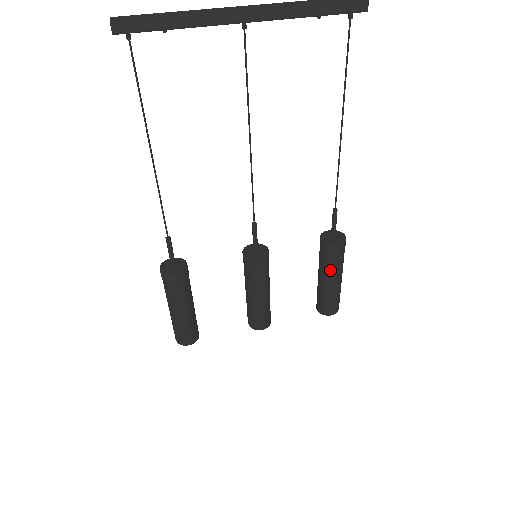
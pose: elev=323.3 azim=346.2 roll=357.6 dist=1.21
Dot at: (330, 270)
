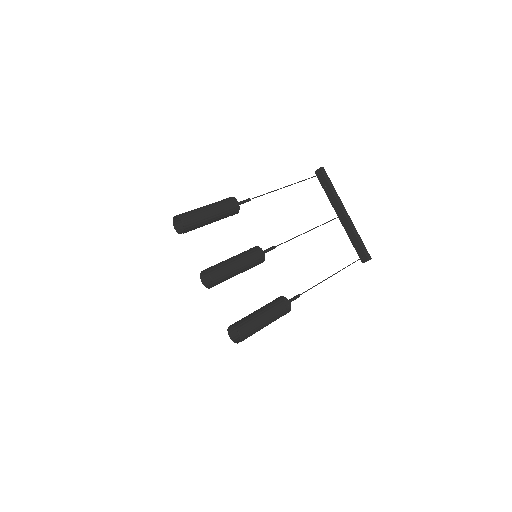
Dot at: (272, 308)
